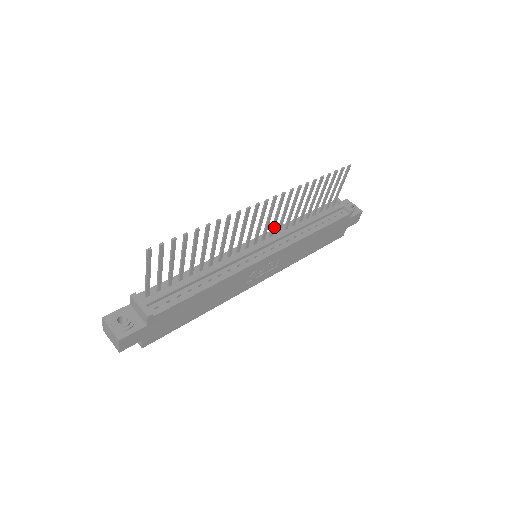
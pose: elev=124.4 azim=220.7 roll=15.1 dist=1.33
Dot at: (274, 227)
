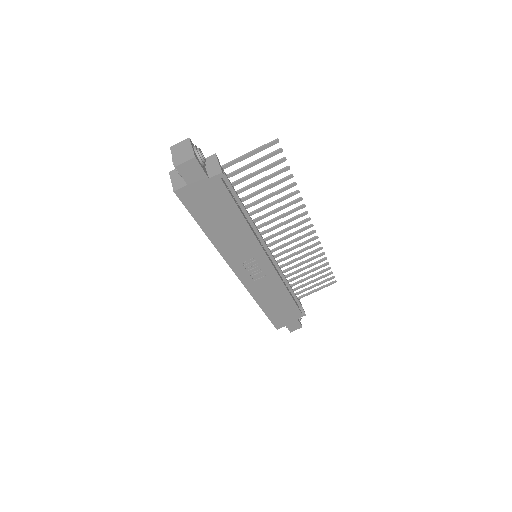
Dot at: (282, 254)
